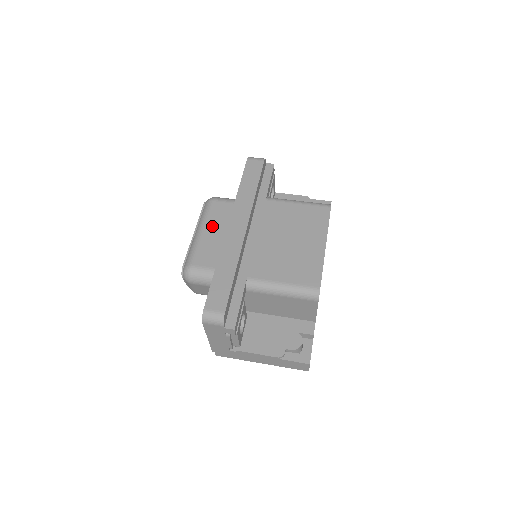
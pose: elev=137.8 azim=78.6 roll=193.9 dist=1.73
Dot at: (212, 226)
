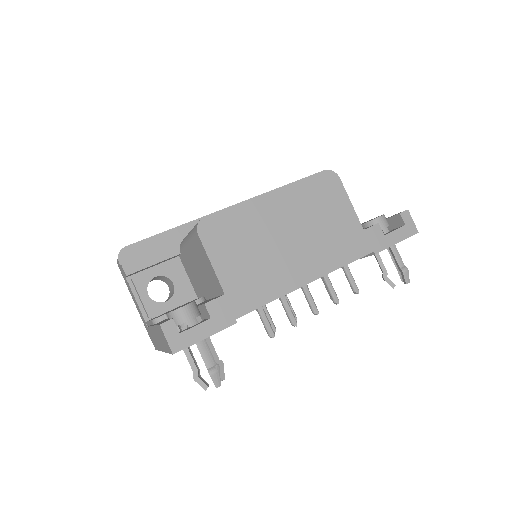
Dot at: occluded
